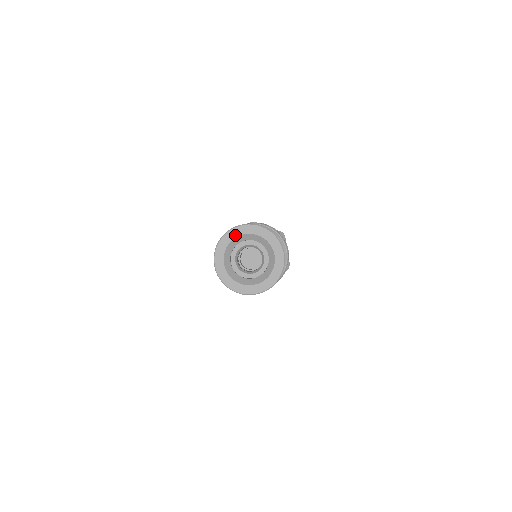
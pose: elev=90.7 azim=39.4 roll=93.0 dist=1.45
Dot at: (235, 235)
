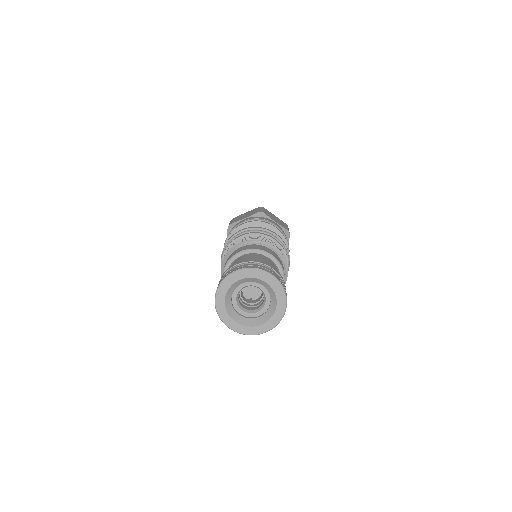
Dot at: (223, 295)
